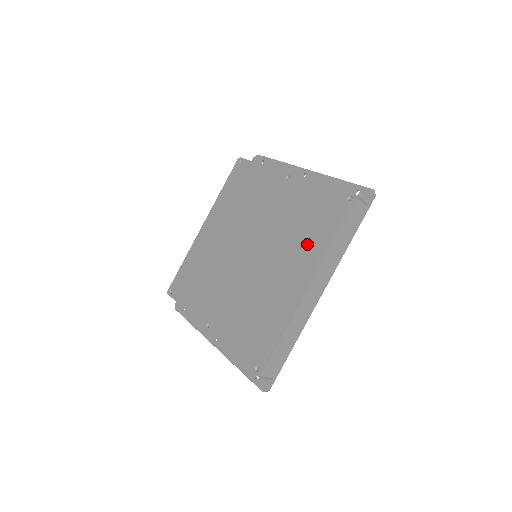
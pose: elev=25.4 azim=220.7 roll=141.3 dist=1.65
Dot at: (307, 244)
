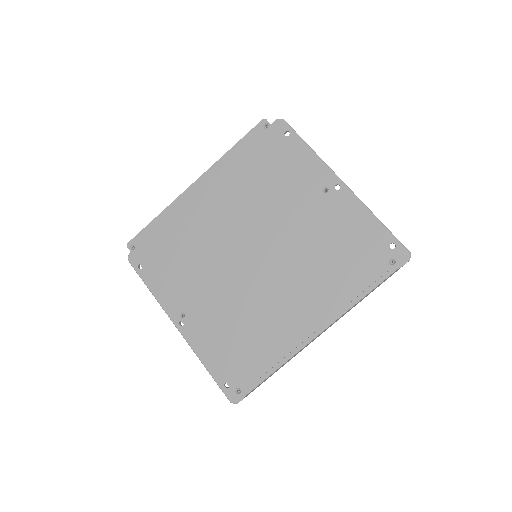
Dot at: (330, 287)
